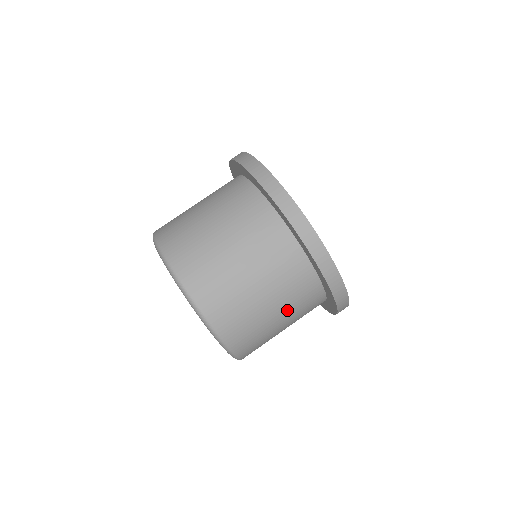
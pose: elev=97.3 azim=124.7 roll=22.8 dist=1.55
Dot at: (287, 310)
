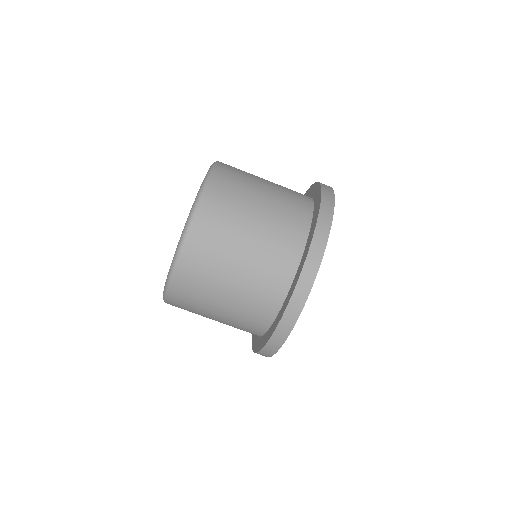
Dot at: occluded
